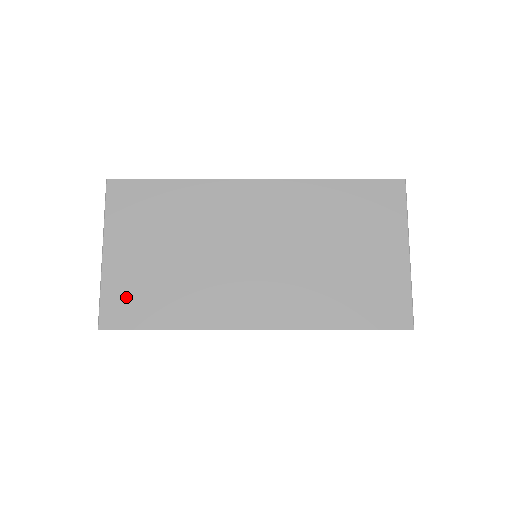
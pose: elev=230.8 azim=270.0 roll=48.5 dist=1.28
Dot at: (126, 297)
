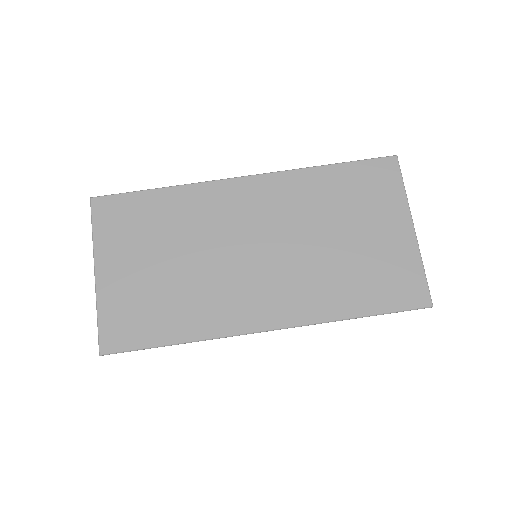
Dot at: (125, 316)
